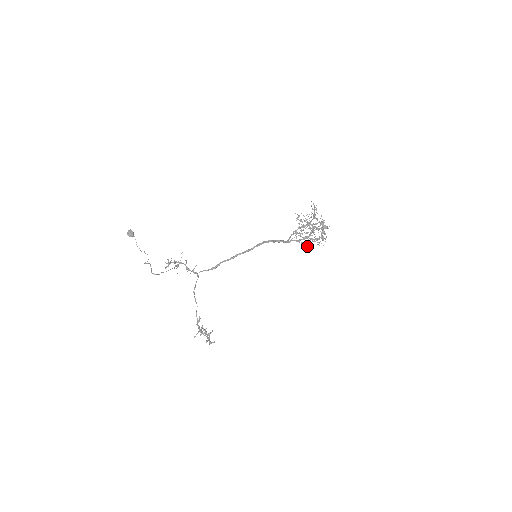
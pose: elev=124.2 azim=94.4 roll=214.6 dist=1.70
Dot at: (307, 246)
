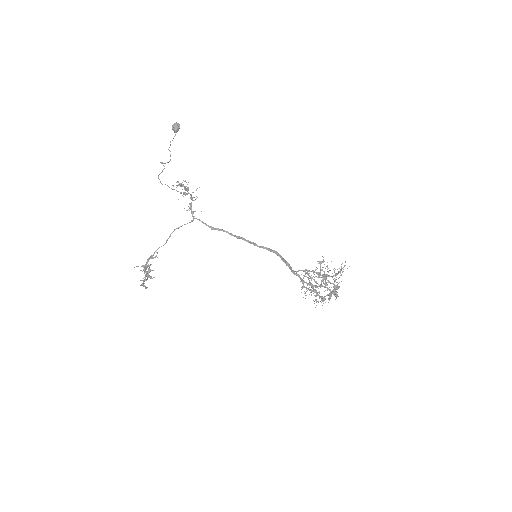
Dot at: occluded
